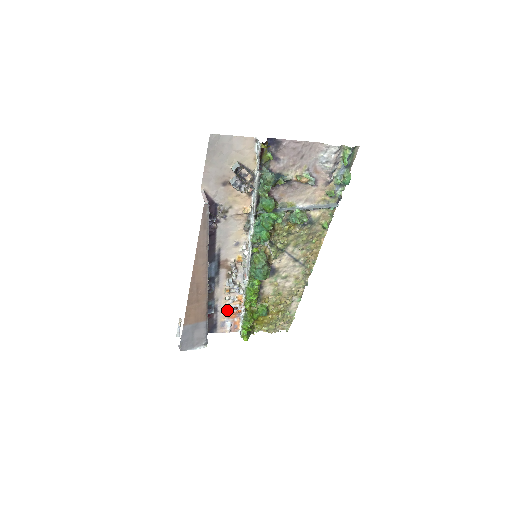
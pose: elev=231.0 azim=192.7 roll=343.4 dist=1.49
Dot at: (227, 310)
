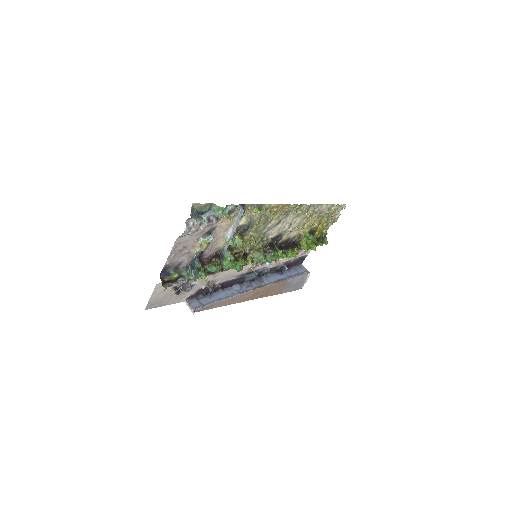
Dot at: occluded
